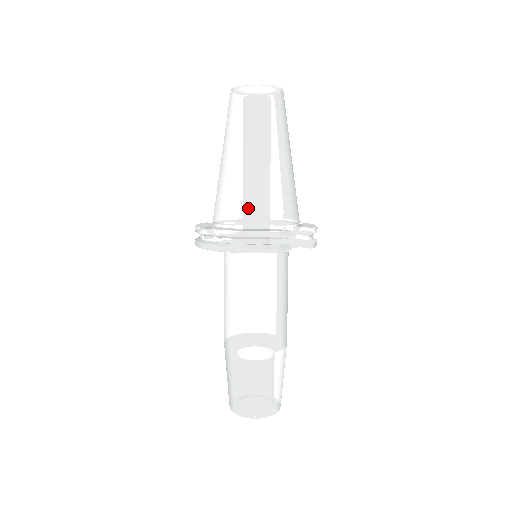
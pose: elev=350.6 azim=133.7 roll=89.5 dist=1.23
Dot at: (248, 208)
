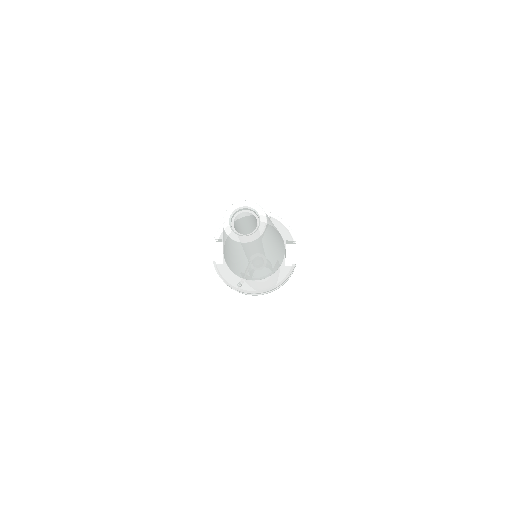
Dot at: (268, 272)
